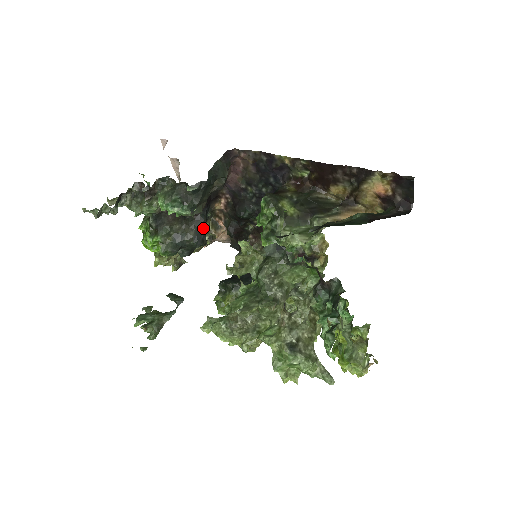
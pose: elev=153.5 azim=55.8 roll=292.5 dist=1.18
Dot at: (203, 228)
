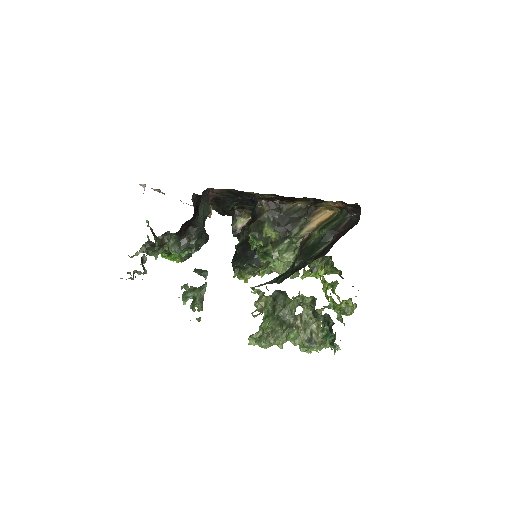
Dot at: occluded
